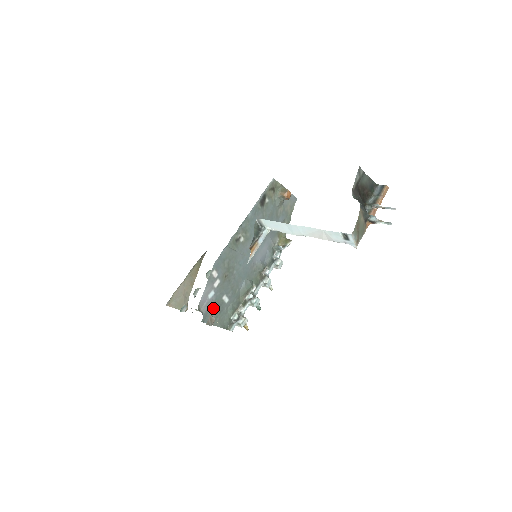
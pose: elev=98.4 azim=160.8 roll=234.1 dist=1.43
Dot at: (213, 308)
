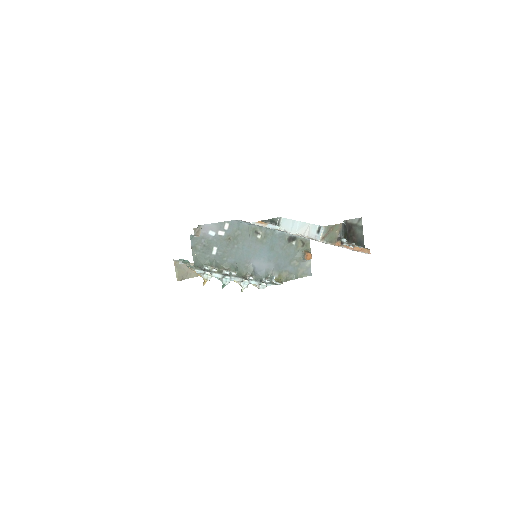
Dot at: (204, 242)
